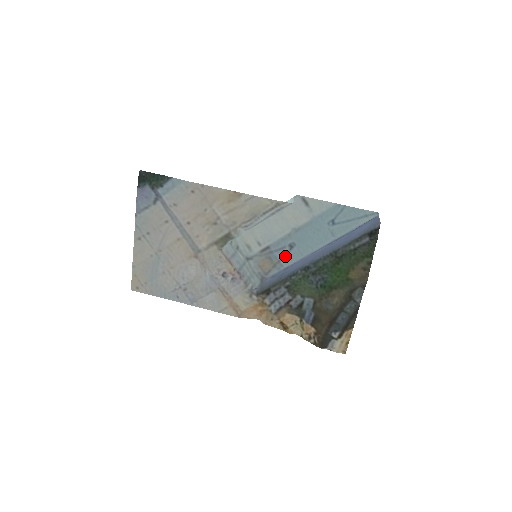
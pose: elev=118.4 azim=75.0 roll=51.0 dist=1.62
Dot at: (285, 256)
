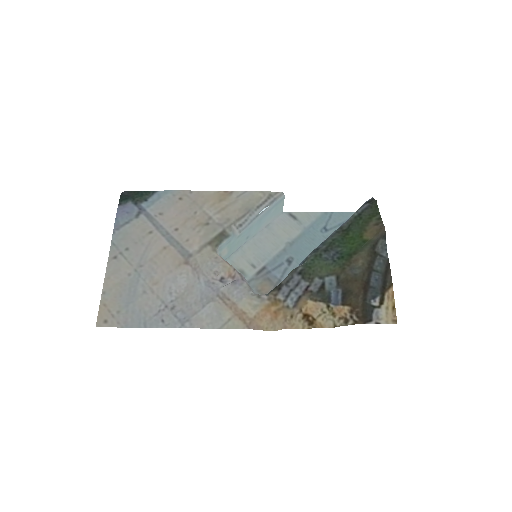
Dot at: (285, 273)
